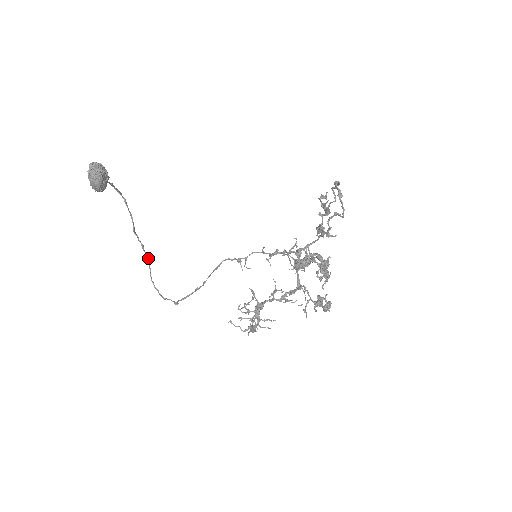
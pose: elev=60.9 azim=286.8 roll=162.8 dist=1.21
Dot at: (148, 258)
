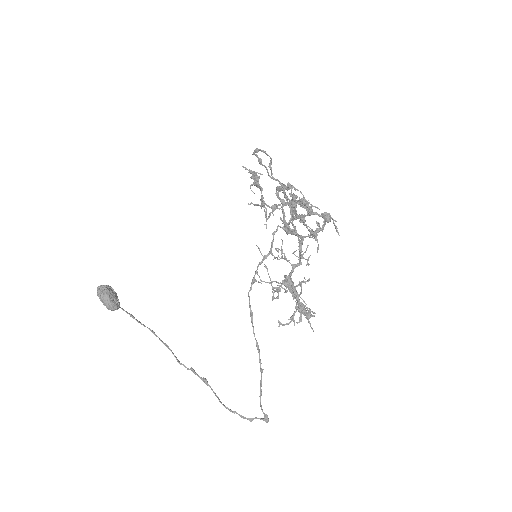
Dot at: (204, 379)
